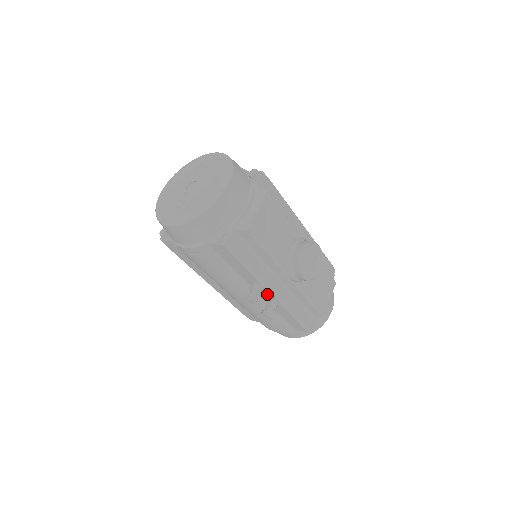
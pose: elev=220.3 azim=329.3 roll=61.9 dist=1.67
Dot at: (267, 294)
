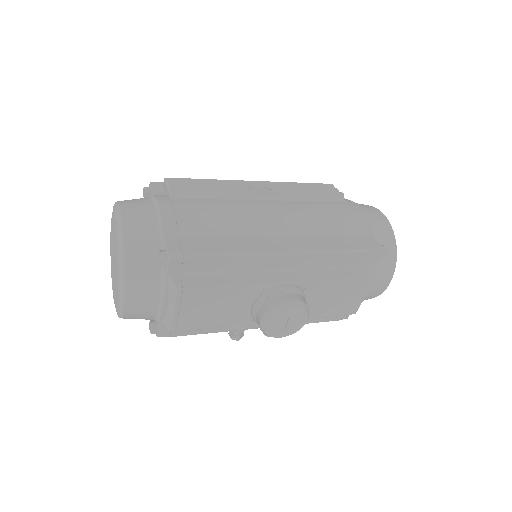
Dot at: occluded
